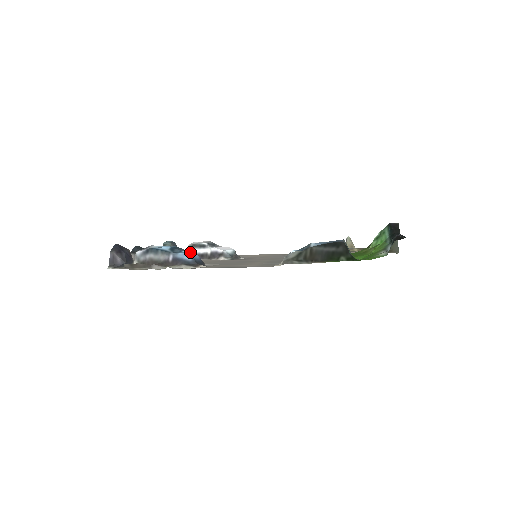
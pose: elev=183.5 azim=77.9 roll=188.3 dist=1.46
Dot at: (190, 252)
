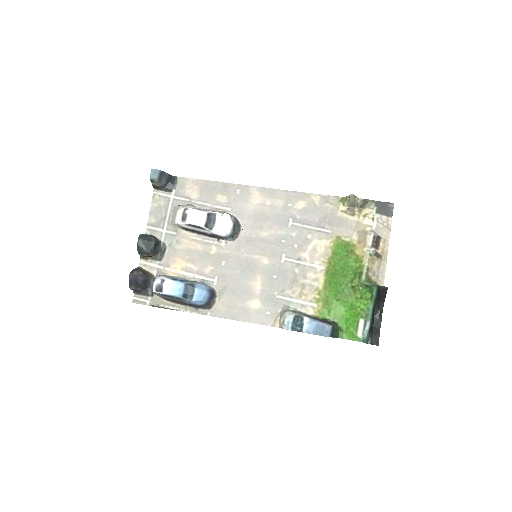
Dot at: (200, 291)
